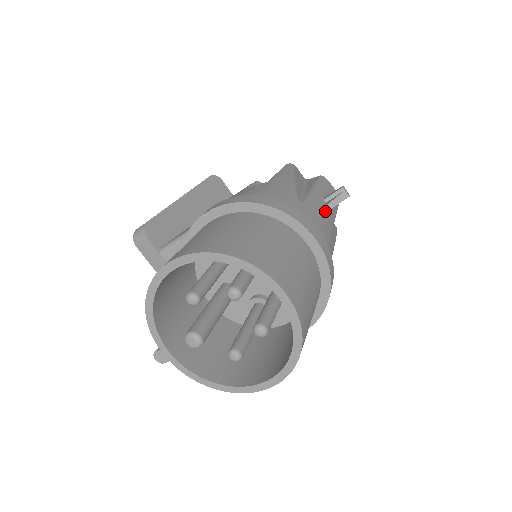
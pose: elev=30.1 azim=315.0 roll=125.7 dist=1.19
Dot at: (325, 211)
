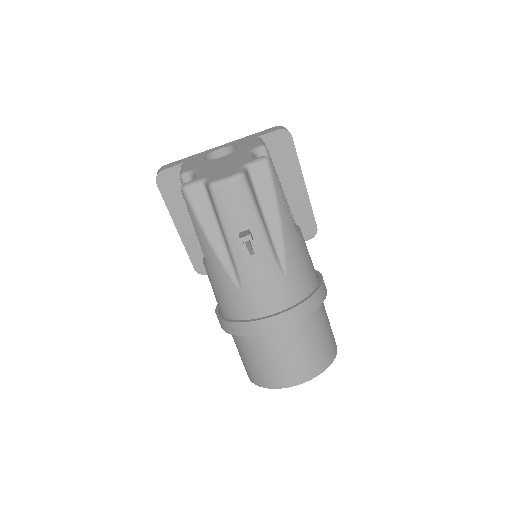
Dot at: (254, 257)
